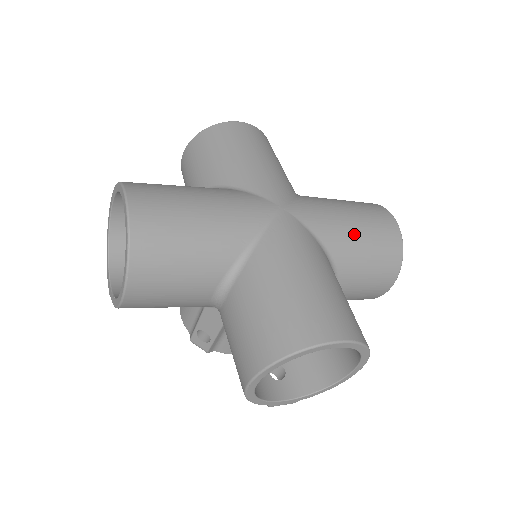
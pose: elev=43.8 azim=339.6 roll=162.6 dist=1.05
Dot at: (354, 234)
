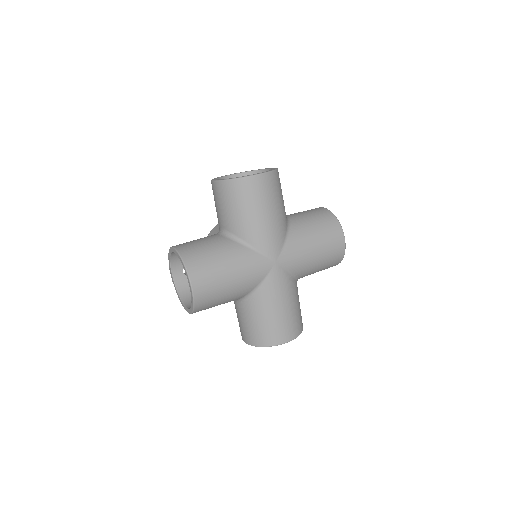
Dot at: (315, 263)
